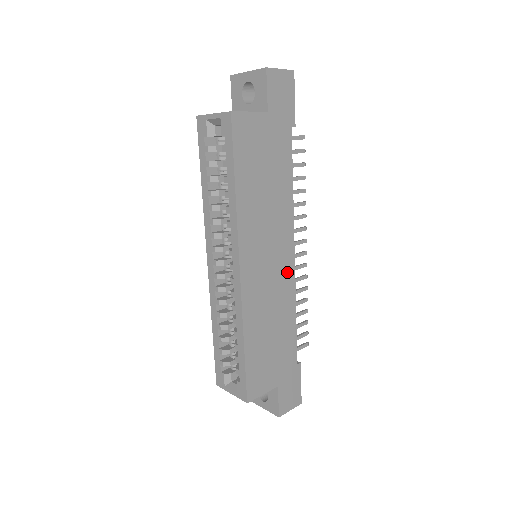
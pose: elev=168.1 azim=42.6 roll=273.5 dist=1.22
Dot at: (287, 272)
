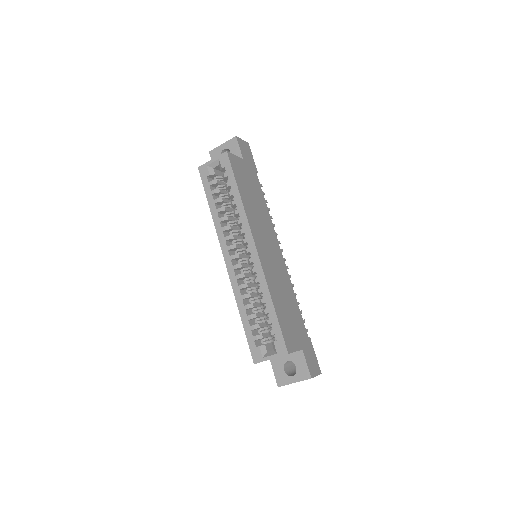
Dot at: (281, 262)
